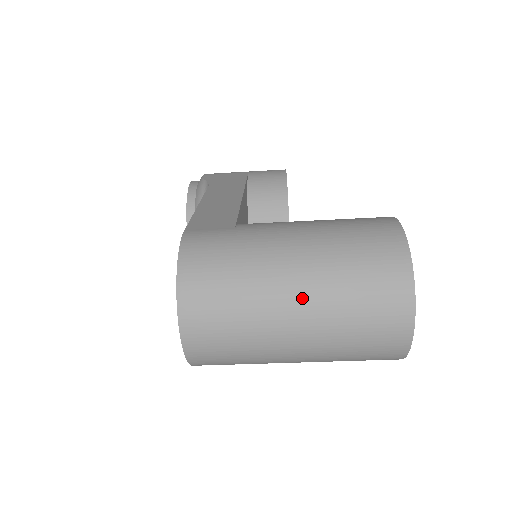
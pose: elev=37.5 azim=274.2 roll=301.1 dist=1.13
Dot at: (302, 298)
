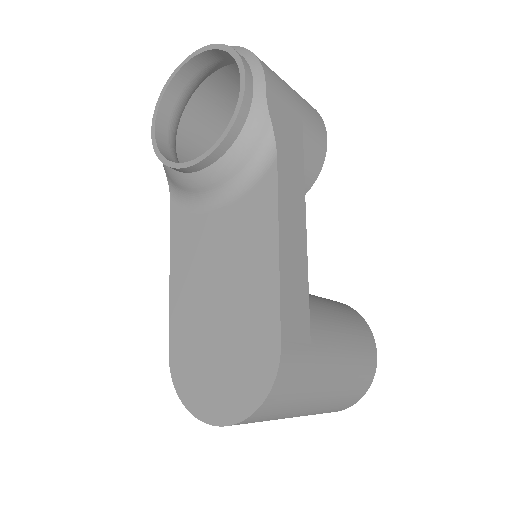
Dot at: (307, 413)
